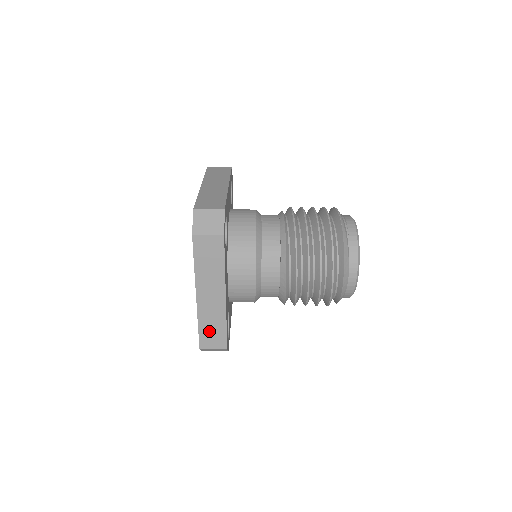
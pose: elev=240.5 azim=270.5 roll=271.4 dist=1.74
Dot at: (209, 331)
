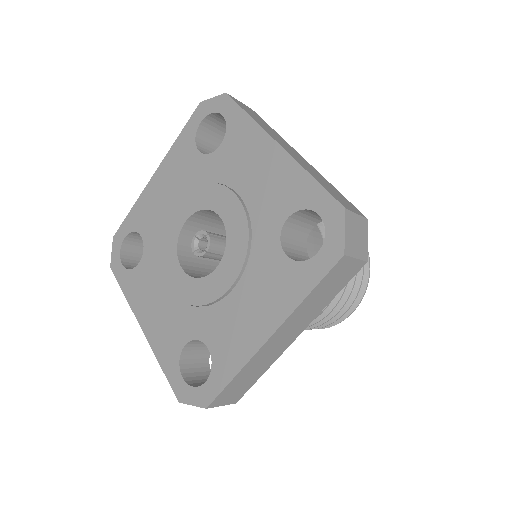
Dot at: occluded
